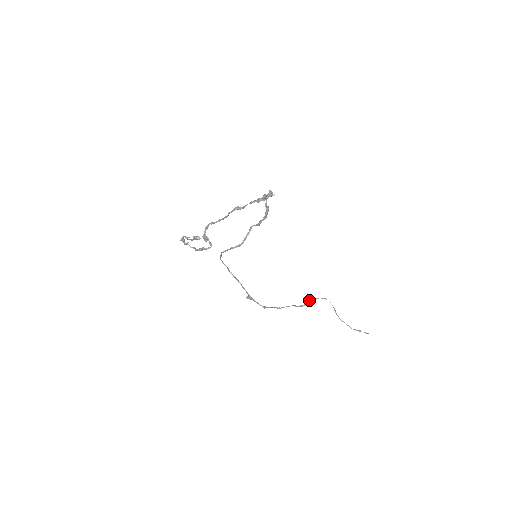
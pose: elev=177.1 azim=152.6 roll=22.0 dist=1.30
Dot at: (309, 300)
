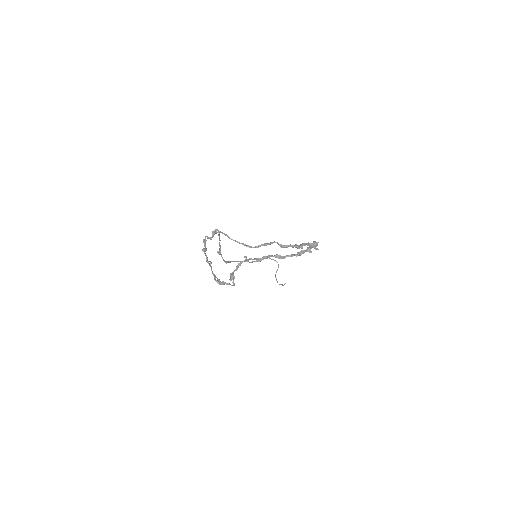
Dot at: occluded
